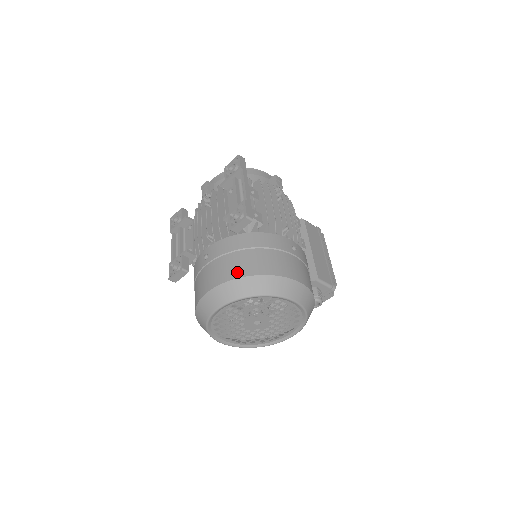
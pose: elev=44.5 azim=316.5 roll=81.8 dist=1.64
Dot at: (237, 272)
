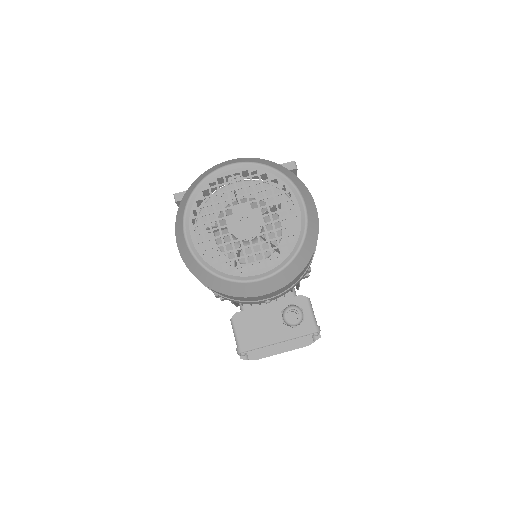
Dot at: occluded
